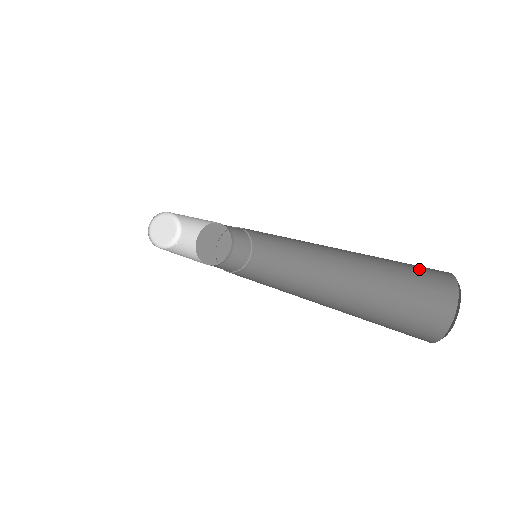
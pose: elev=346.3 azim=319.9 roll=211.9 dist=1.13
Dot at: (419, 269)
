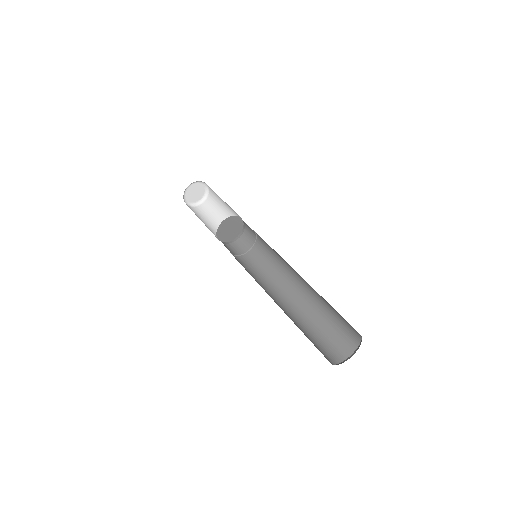
Dot at: occluded
